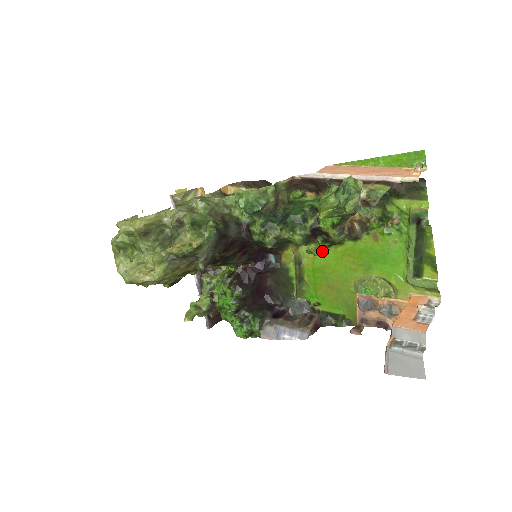
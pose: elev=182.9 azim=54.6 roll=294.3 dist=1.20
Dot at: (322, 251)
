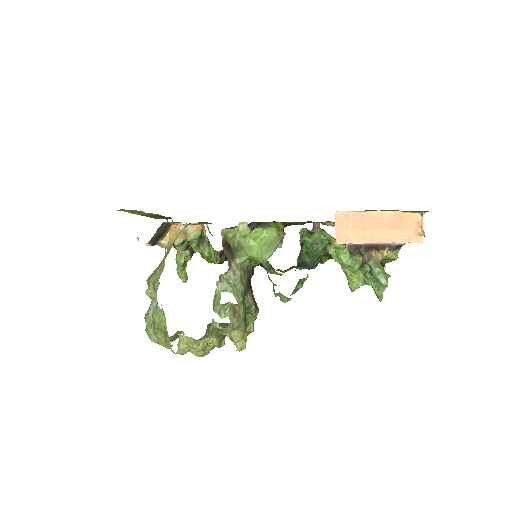
Dot at: occluded
